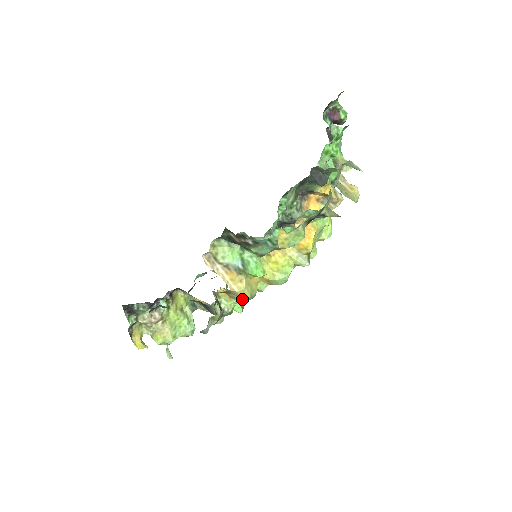
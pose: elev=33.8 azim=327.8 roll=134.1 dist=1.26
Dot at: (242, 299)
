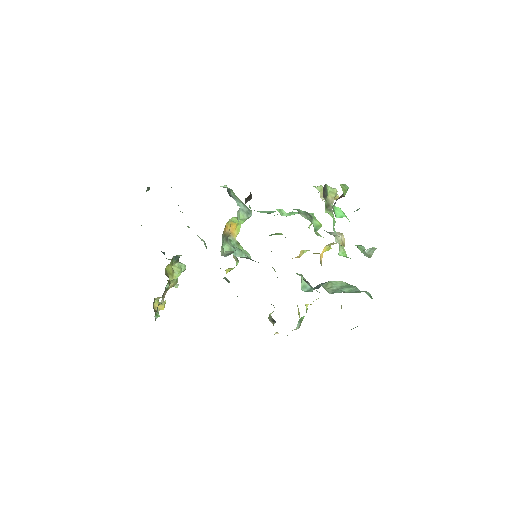
Dot at: occluded
